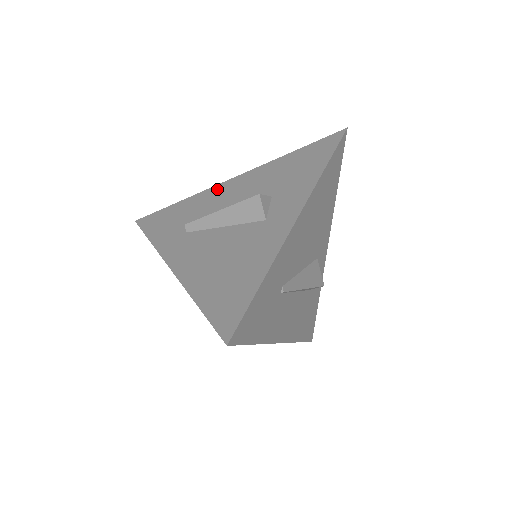
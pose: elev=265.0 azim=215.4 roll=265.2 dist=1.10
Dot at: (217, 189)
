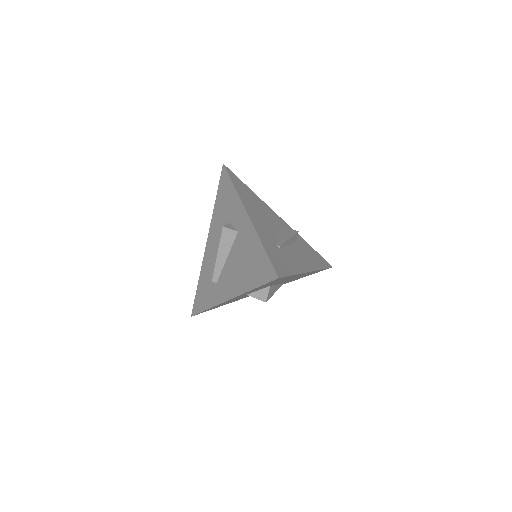
Dot at: (206, 255)
